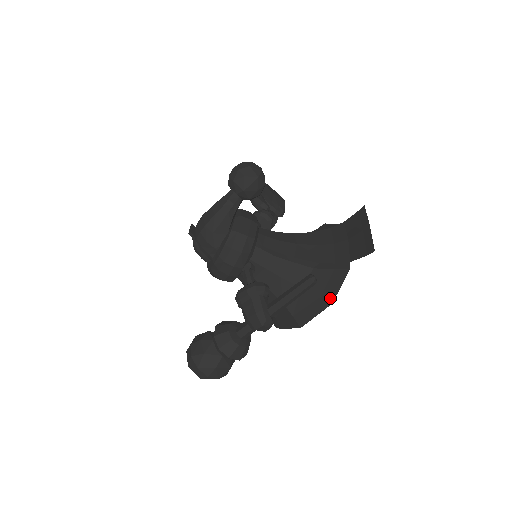
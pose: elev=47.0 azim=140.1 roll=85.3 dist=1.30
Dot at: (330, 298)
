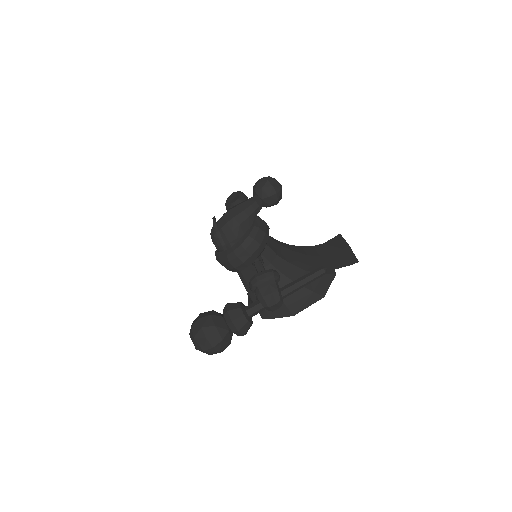
Dot at: (322, 293)
